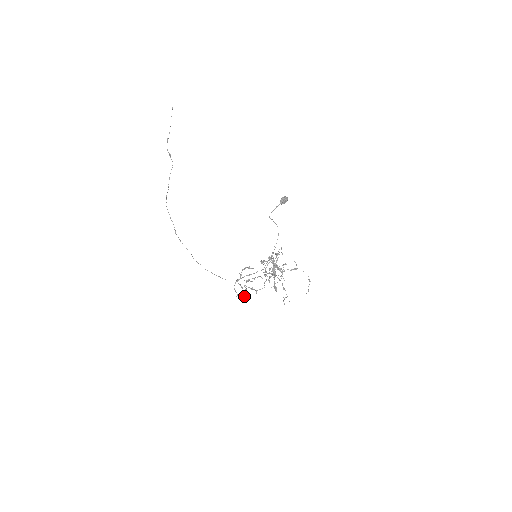
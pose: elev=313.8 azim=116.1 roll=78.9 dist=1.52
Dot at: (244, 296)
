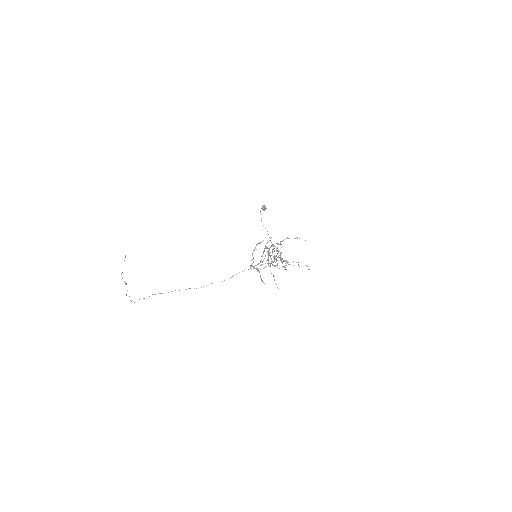
Dot at: (261, 279)
